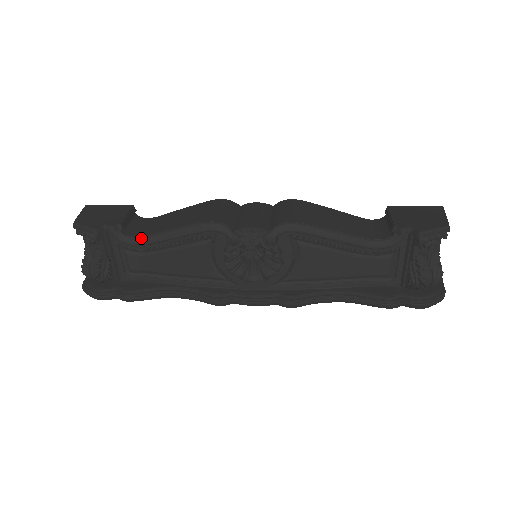
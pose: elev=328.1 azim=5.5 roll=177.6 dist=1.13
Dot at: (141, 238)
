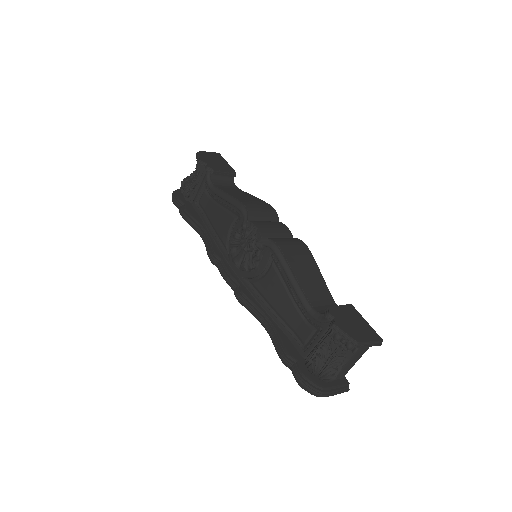
Dot at: (215, 187)
